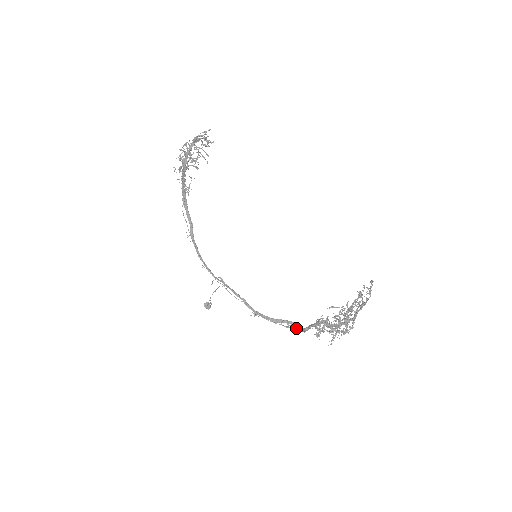
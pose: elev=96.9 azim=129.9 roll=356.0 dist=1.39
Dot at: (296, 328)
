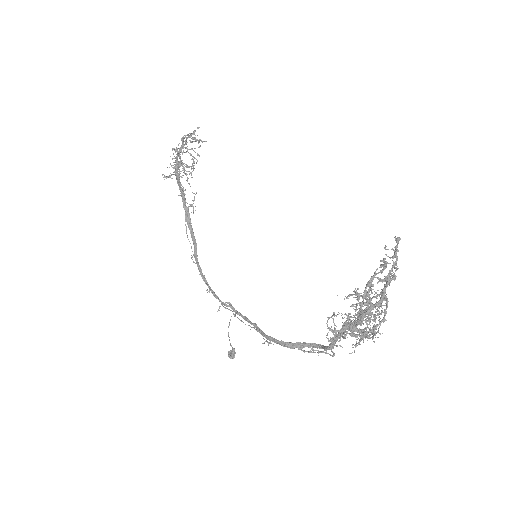
Dot at: occluded
